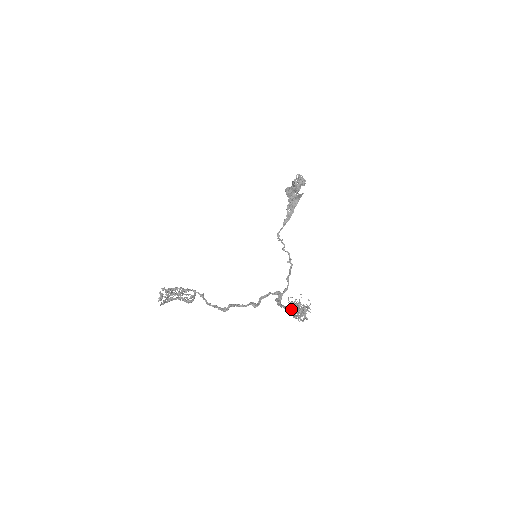
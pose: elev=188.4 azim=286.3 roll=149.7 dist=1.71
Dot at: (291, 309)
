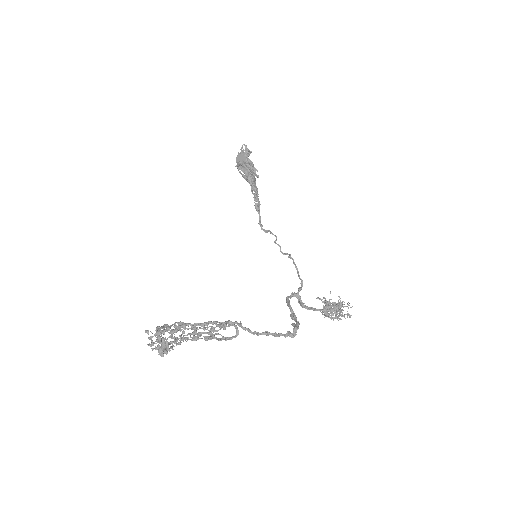
Dot at: occluded
